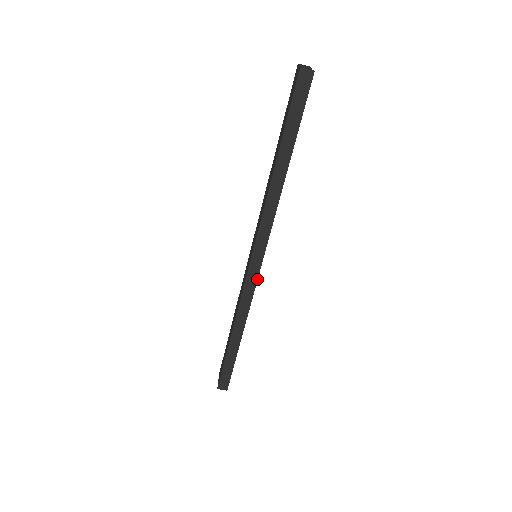
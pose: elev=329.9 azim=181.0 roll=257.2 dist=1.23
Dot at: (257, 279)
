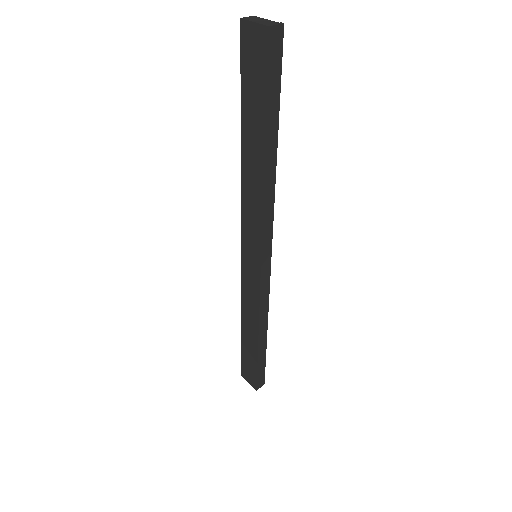
Dot at: occluded
